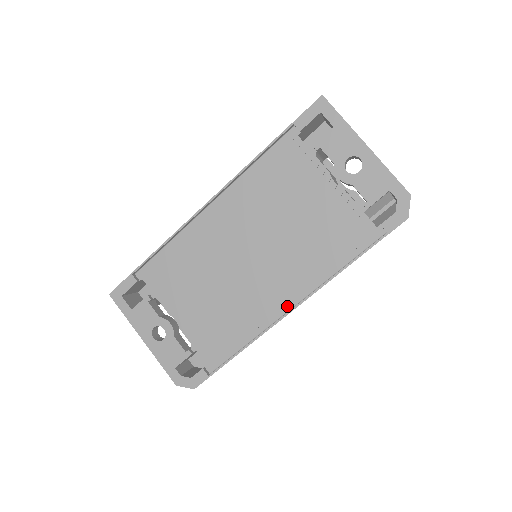
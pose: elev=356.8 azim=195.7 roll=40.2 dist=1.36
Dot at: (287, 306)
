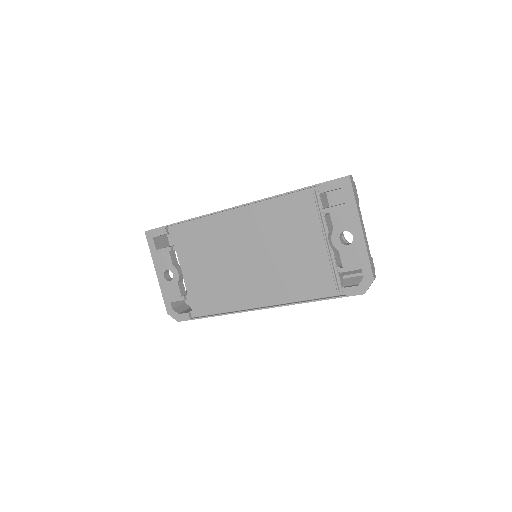
Dot at: (259, 305)
